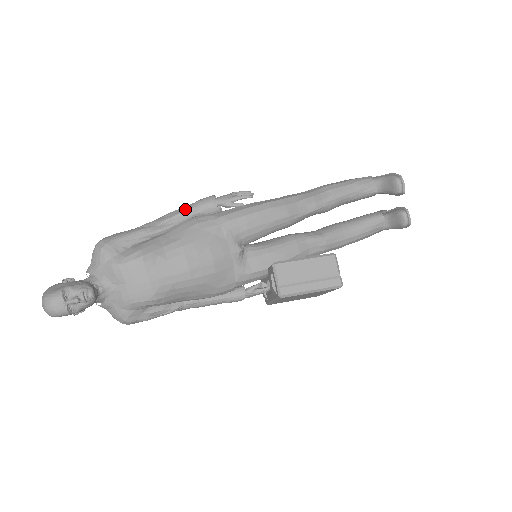
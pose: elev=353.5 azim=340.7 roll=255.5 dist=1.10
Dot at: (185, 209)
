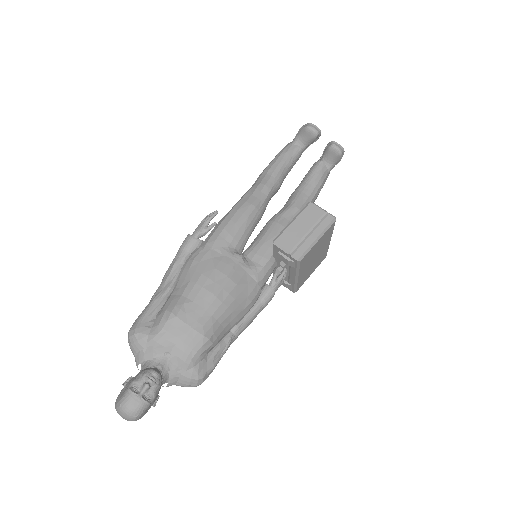
Dot at: (175, 260)
